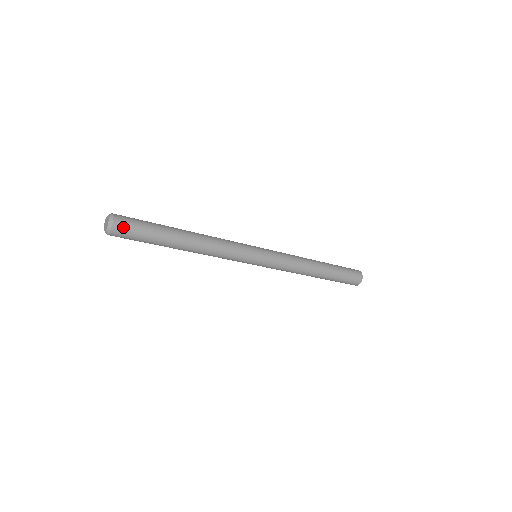
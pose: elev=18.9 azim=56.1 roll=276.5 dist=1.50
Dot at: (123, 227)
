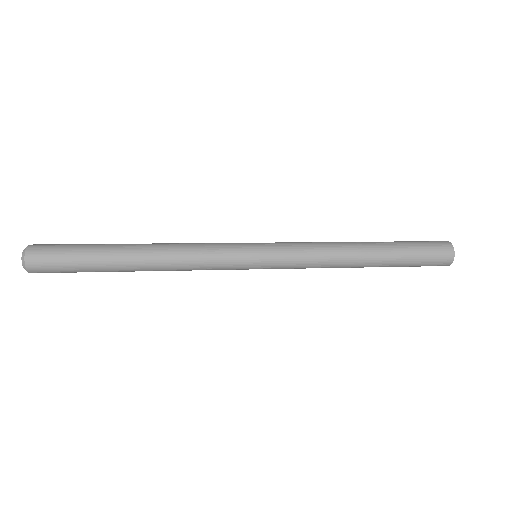
Dot at: occluded
